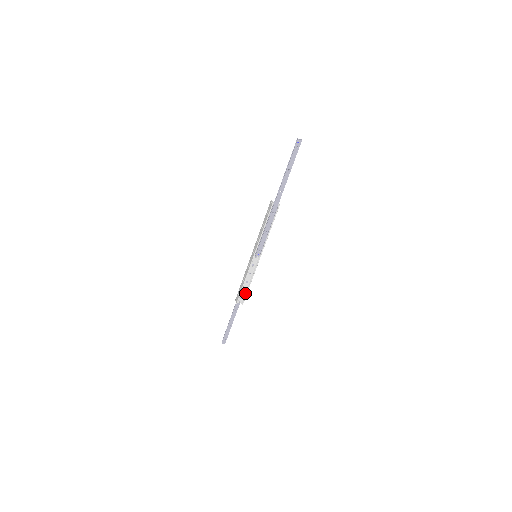
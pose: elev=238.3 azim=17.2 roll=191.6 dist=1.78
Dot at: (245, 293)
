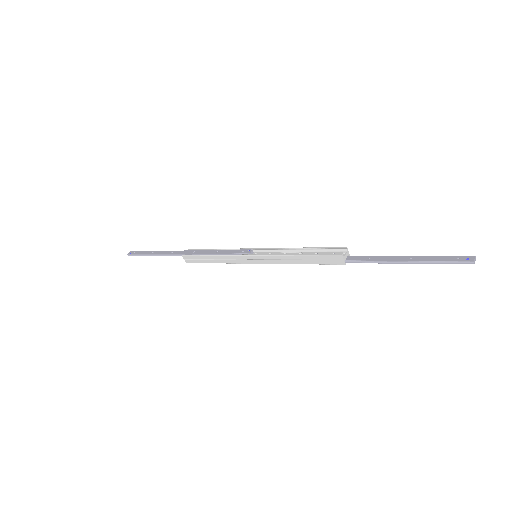
Dot at: occluded
